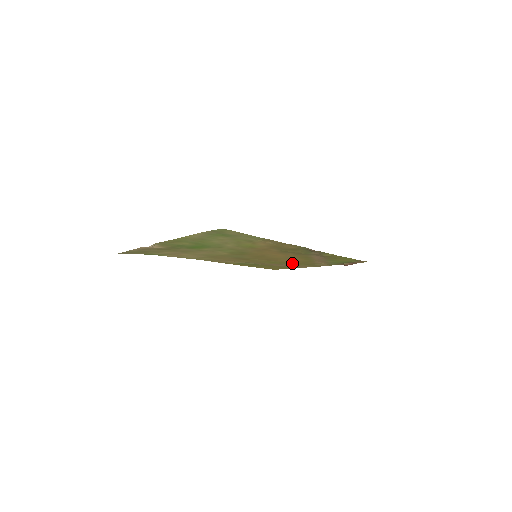
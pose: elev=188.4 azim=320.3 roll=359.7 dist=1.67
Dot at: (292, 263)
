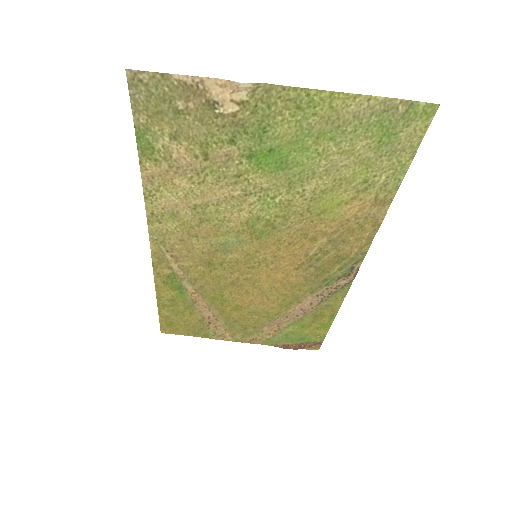
Dot at: (235, 314)
